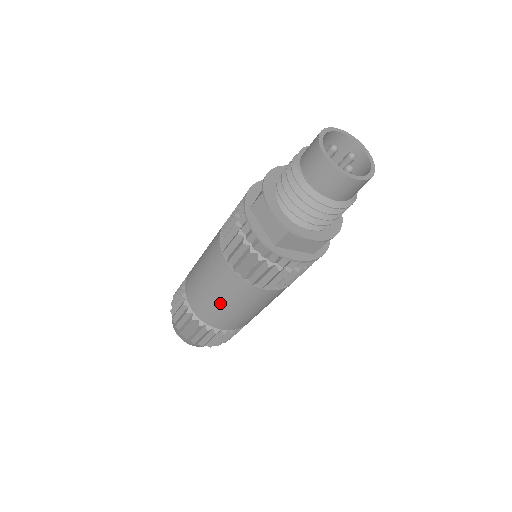
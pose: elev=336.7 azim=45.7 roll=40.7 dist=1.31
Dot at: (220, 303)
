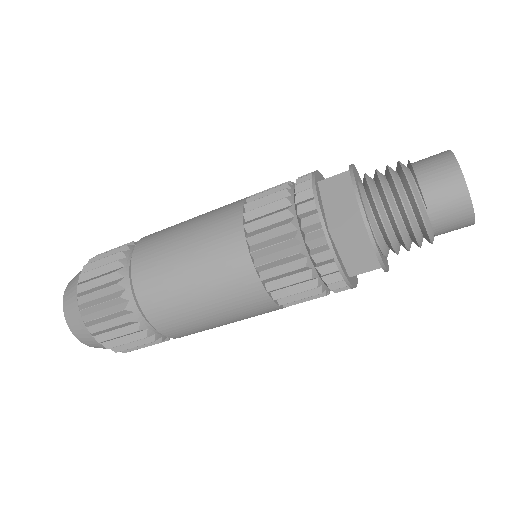
Dot at: (186, 274)
